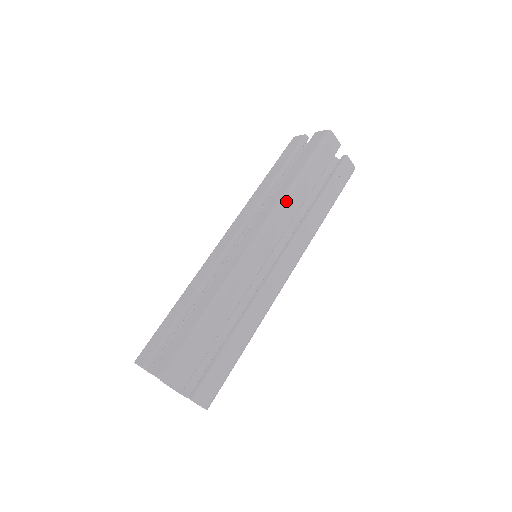
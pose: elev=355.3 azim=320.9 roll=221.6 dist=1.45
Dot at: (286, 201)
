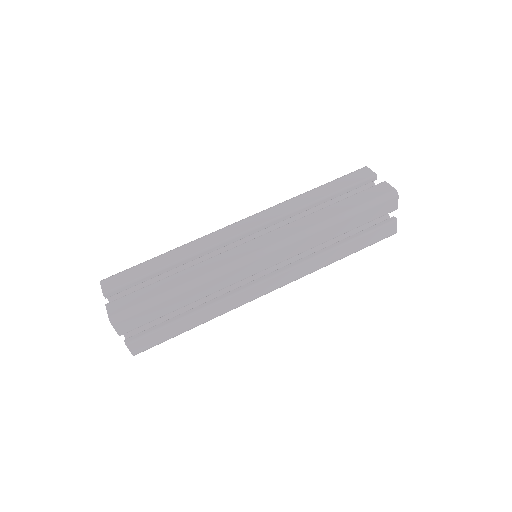
Dot at: (284, 202)
